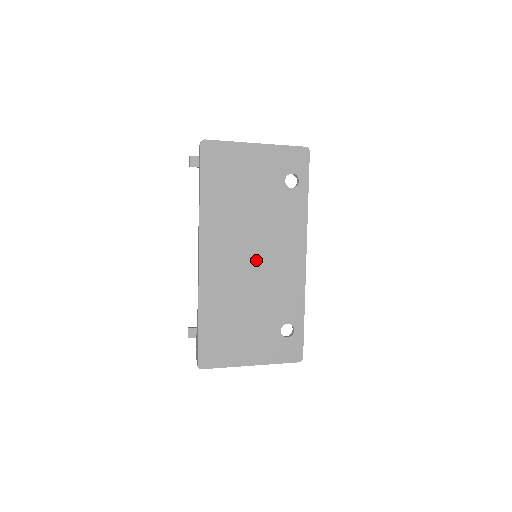
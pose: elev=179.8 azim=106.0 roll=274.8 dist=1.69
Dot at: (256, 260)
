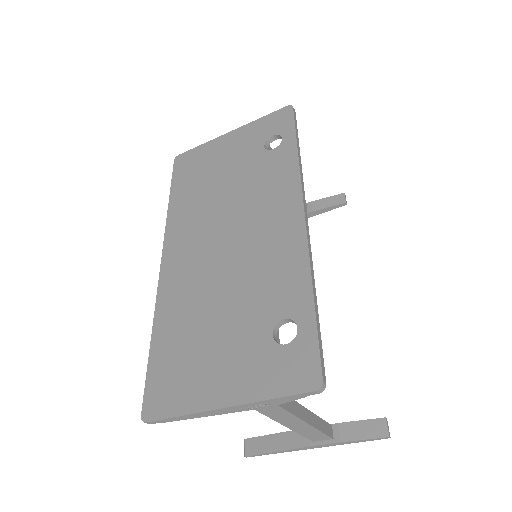
Dot at: (230, 243)
